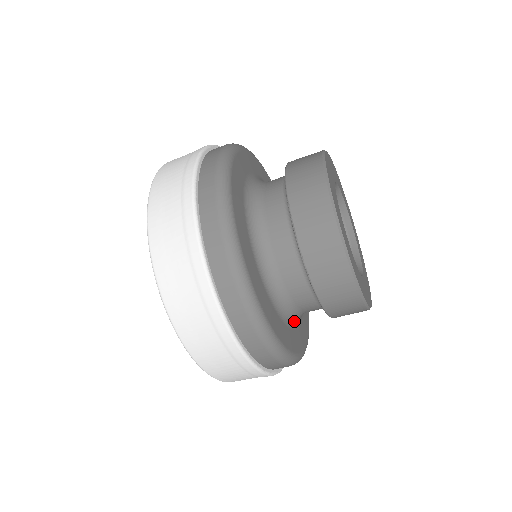
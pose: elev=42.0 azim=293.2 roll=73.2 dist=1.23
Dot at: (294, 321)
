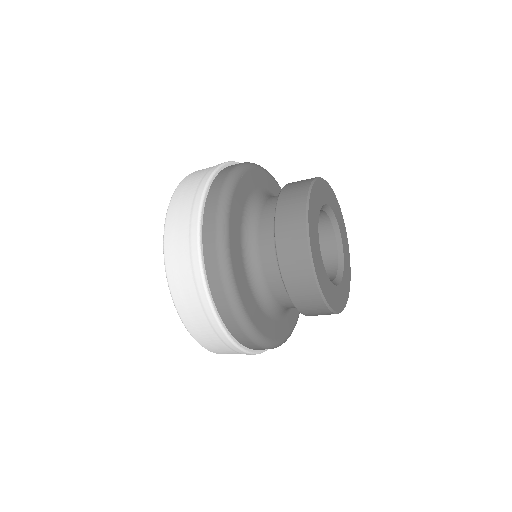
Dot at: occluded
